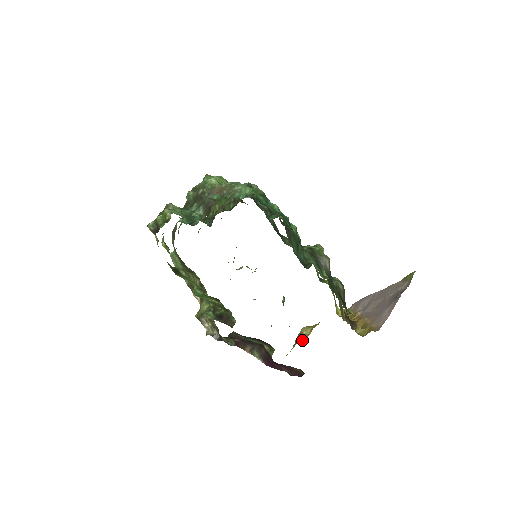
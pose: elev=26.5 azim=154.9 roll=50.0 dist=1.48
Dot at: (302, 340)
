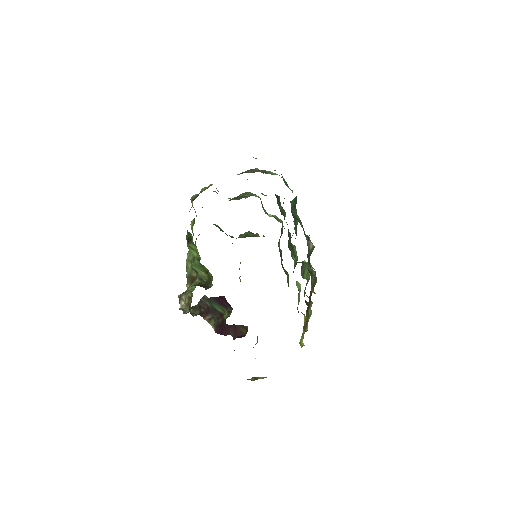
Dot at: occluded
